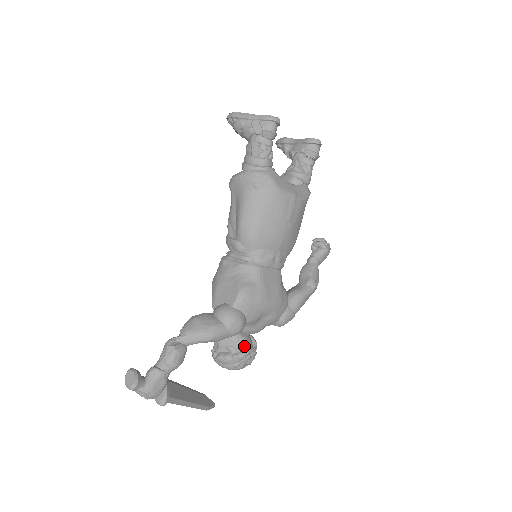
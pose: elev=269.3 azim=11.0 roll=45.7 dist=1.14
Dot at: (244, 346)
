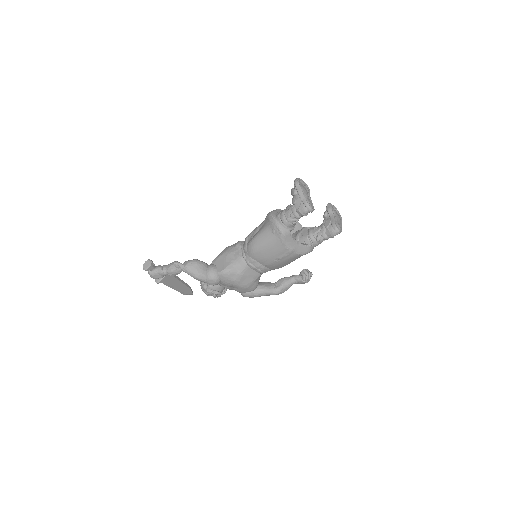
Dot at: (216, 289)
